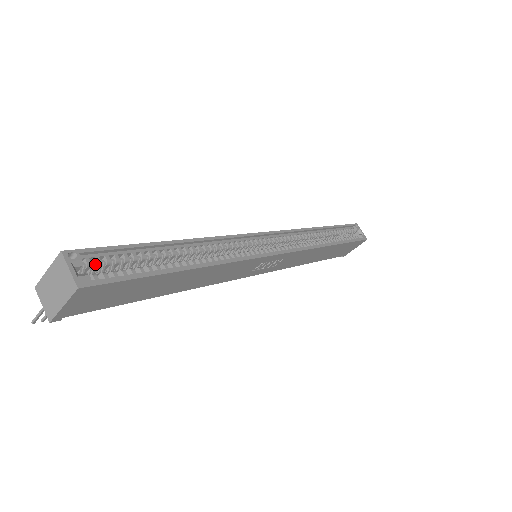
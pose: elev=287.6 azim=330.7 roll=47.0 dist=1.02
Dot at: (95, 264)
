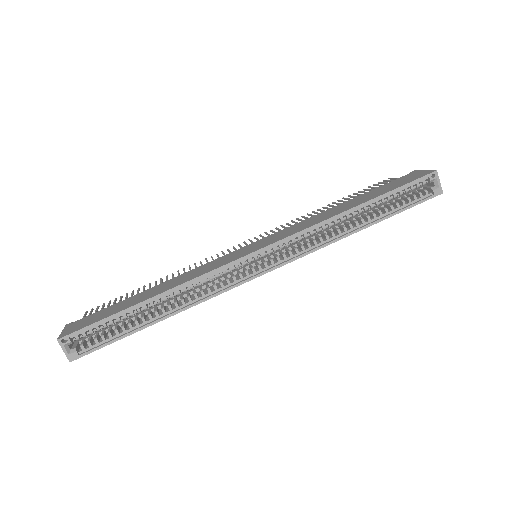
Dot at: (83, 337)
